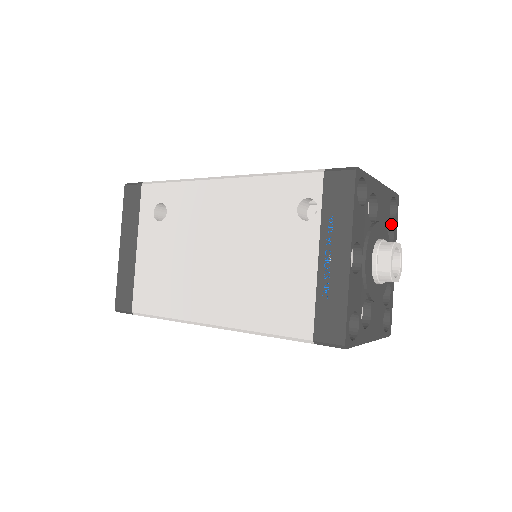
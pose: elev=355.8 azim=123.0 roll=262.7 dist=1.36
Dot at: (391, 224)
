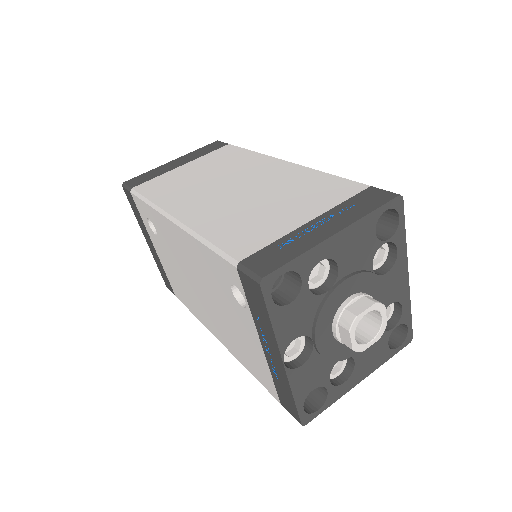
Dot at: (388, 241)
